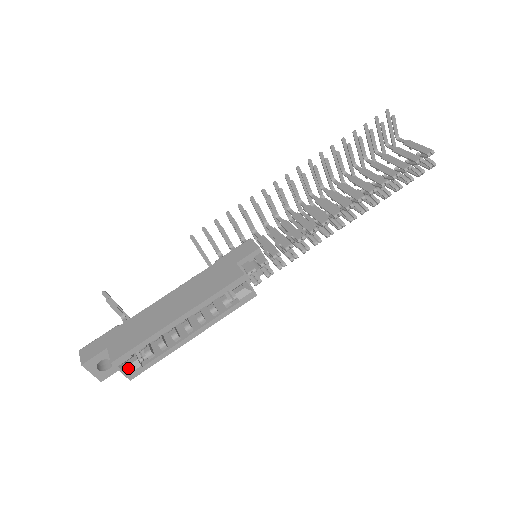
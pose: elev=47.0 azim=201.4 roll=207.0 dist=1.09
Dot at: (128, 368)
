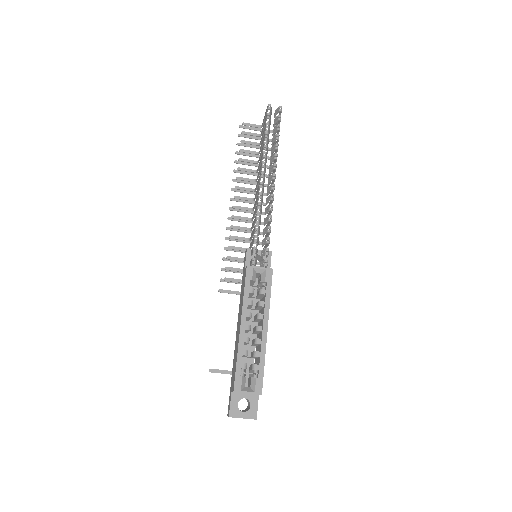
Dot at: (251, 388)
